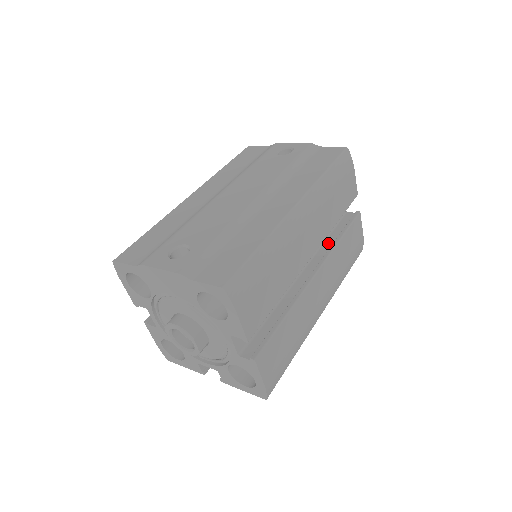
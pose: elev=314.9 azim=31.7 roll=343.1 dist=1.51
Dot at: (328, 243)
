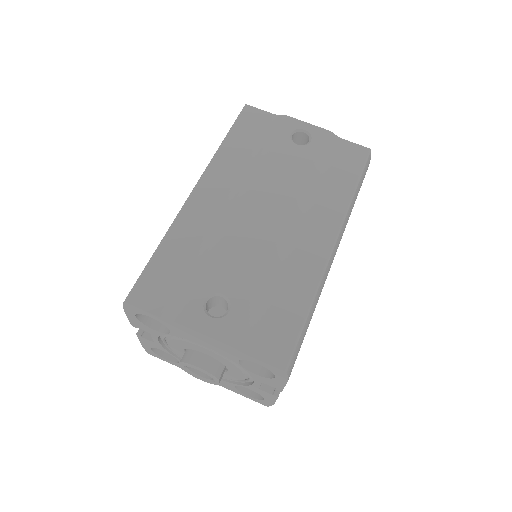
Dot at: occluded
